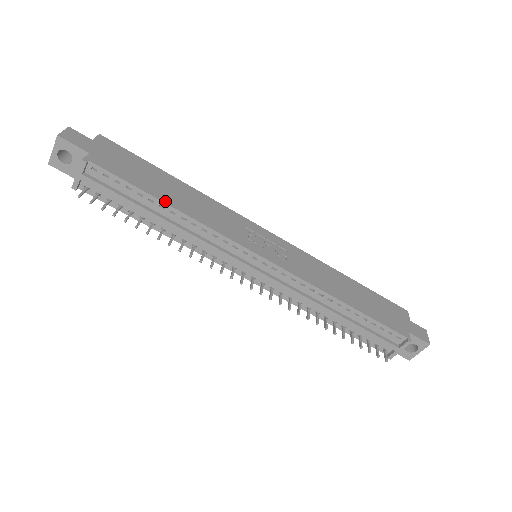
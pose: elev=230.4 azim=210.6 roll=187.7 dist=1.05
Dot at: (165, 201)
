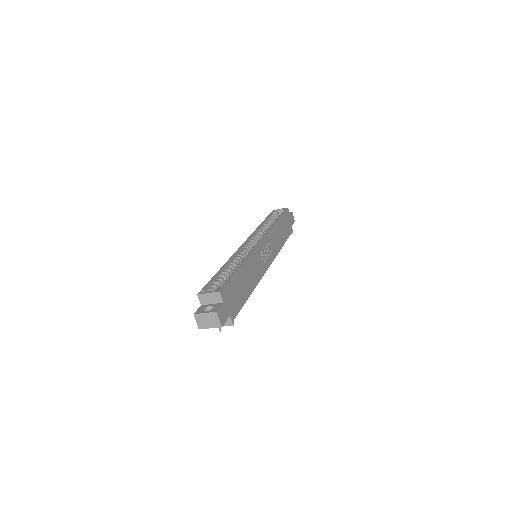
Dot at: (250, 294)
